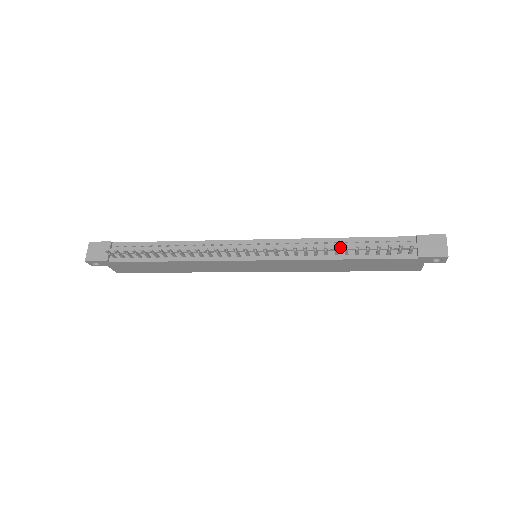
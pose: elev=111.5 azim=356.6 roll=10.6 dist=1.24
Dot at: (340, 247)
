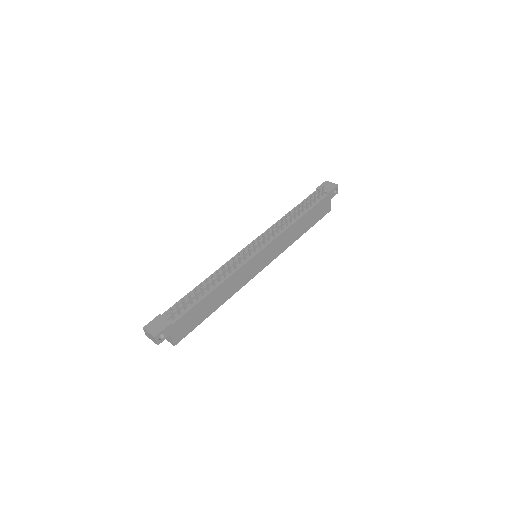
Dot at: (293, 214)
